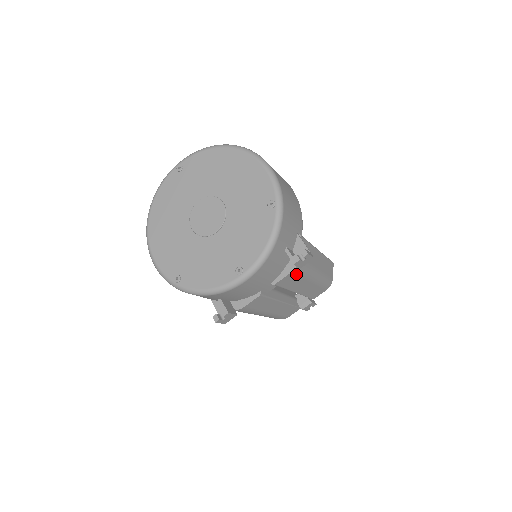
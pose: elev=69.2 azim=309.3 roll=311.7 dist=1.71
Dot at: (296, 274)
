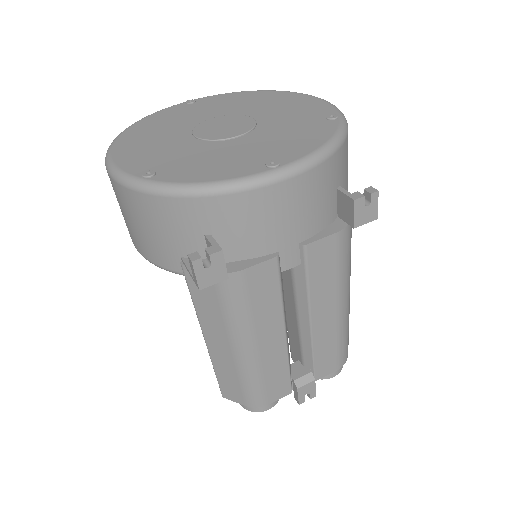
Dot at: (337, 251)
